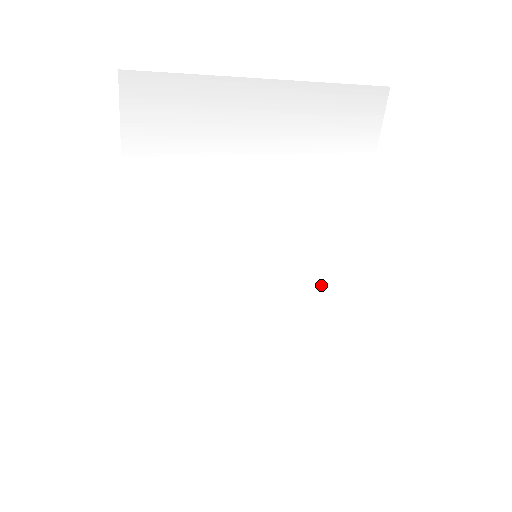
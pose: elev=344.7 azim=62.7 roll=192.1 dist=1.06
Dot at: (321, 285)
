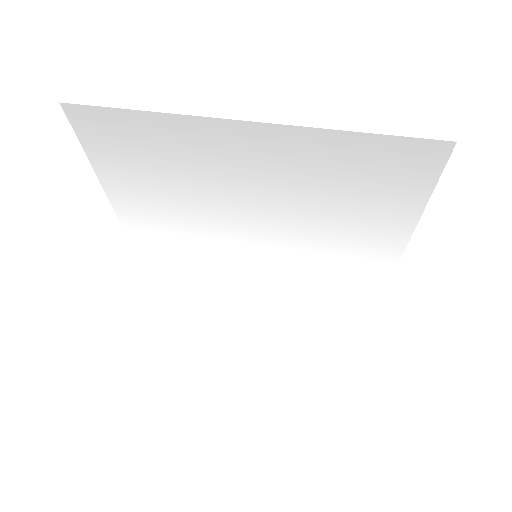
Dot at: (343, 292)
